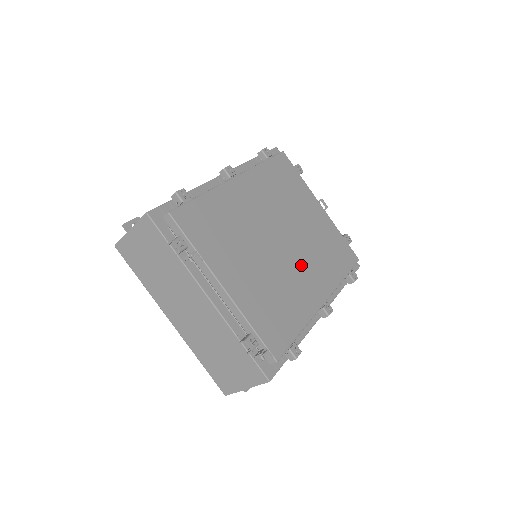
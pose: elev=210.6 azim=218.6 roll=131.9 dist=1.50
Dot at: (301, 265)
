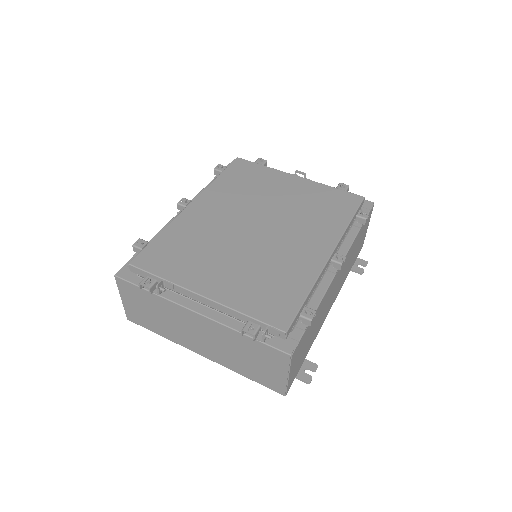
Dot at: (289, 236)
